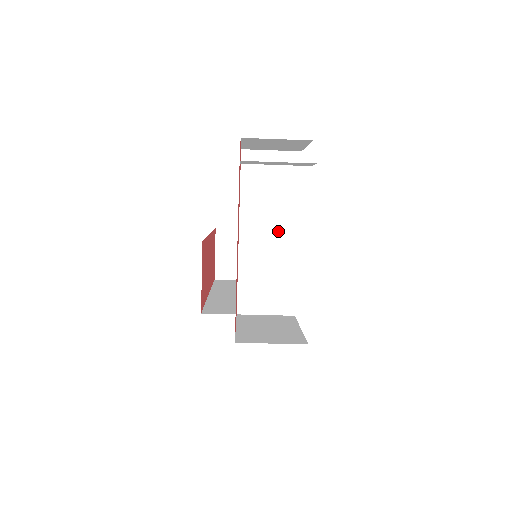
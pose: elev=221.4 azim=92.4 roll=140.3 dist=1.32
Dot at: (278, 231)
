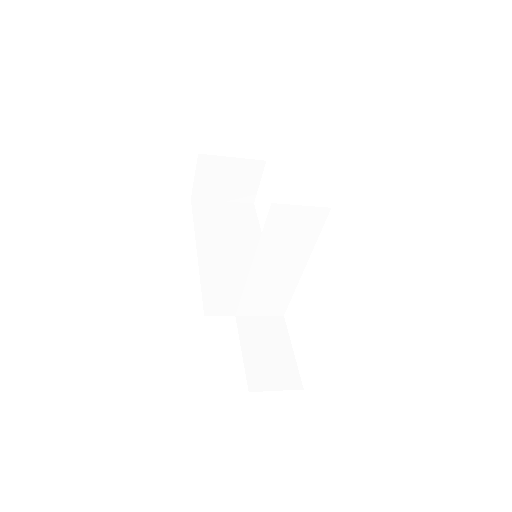
Dot at: (288, 265)
